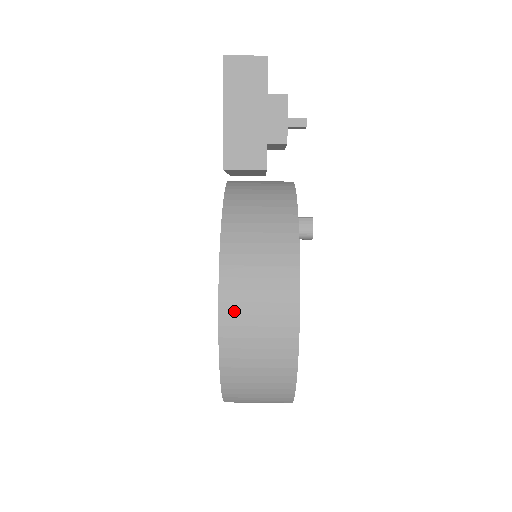
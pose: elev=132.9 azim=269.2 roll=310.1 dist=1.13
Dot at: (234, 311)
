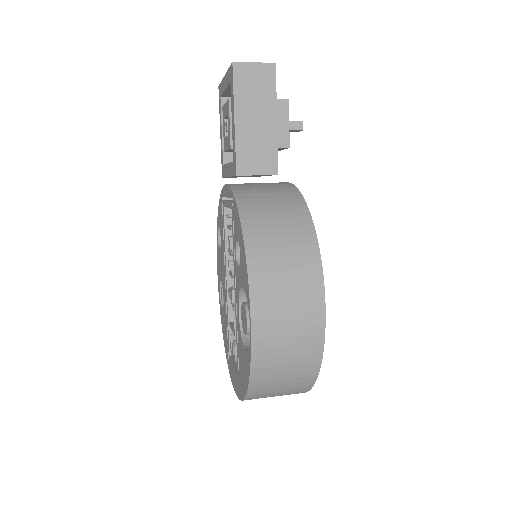
Dot at: (265, 314)
